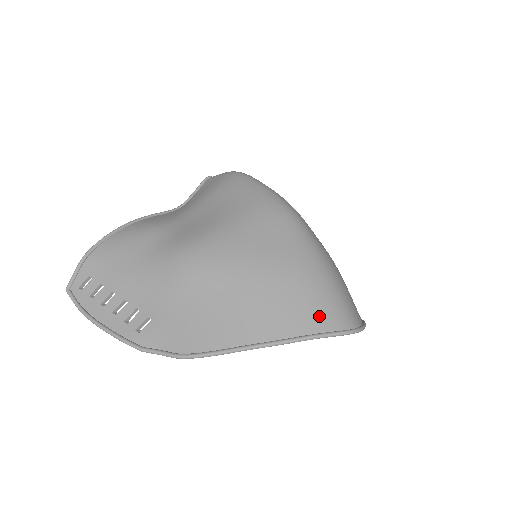
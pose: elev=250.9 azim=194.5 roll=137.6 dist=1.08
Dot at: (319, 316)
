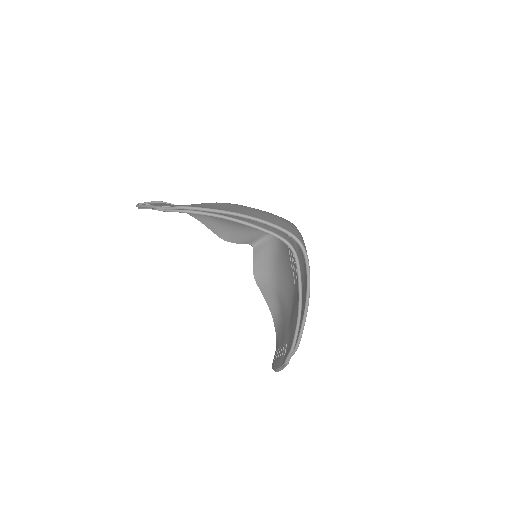
Dot at: (278, 224)
